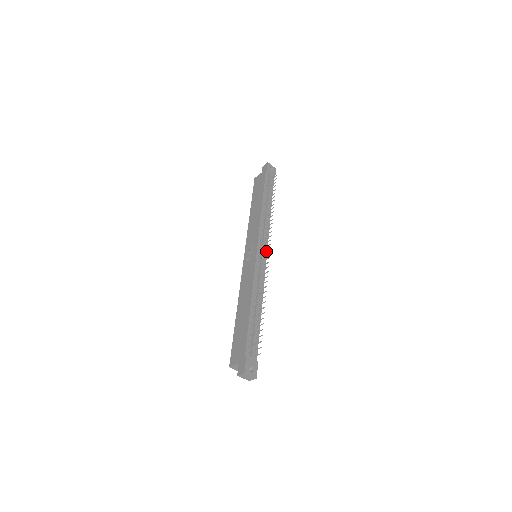
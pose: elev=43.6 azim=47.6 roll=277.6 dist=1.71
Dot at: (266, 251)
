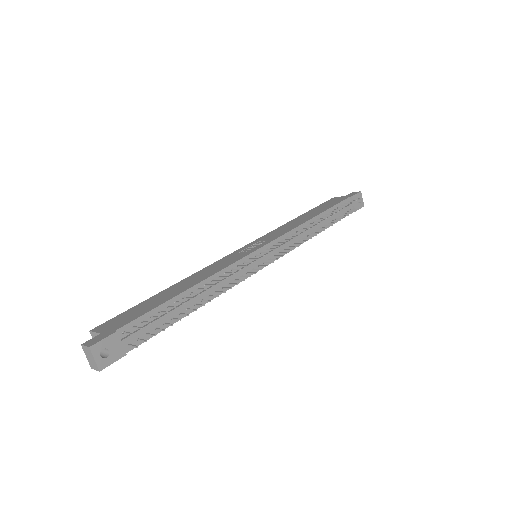
Dot at: (272, 260)
